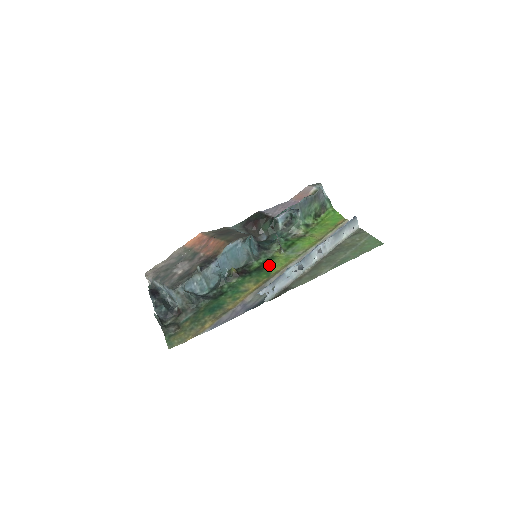
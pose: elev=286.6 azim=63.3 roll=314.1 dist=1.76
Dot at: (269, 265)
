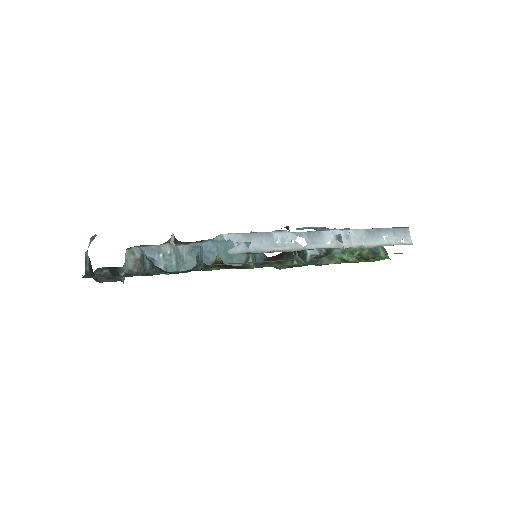
Dot at: occluded
